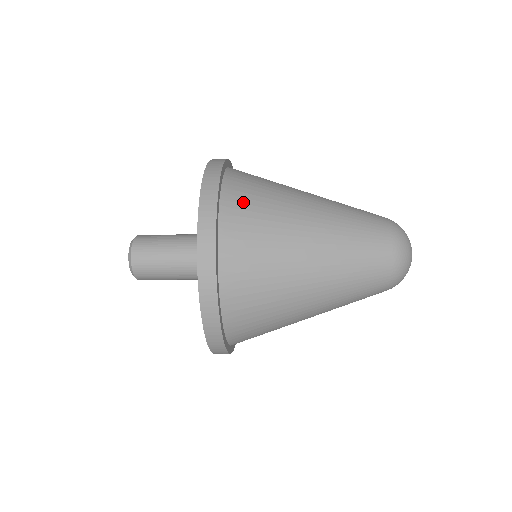
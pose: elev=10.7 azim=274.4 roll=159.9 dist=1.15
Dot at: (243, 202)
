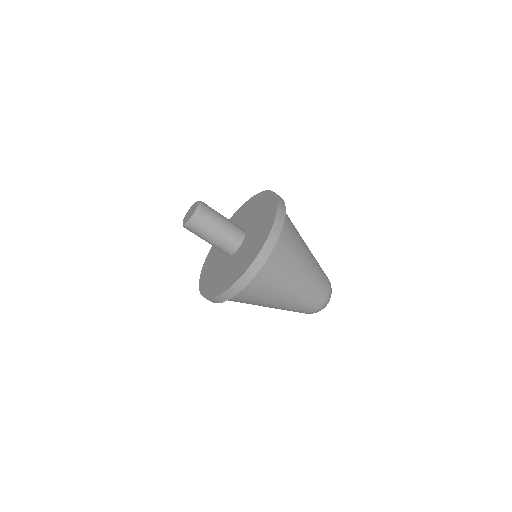
Dot at: occluded
